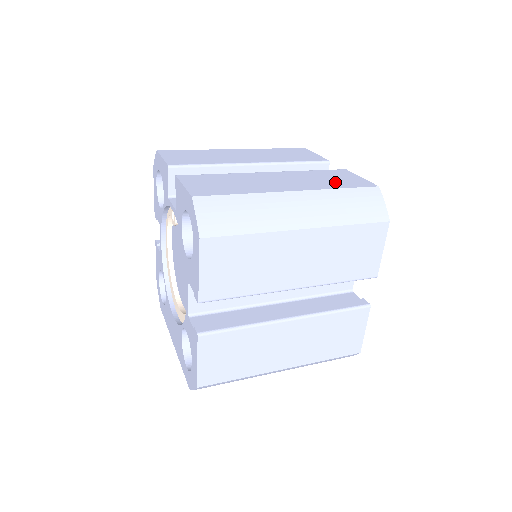
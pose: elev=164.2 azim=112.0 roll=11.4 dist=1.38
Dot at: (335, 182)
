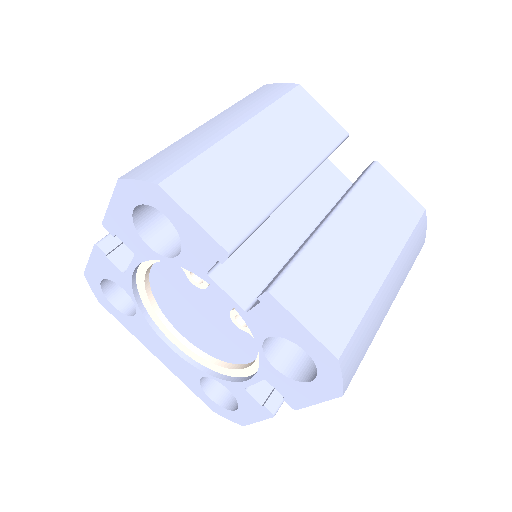
Dot at: (397, 217)
